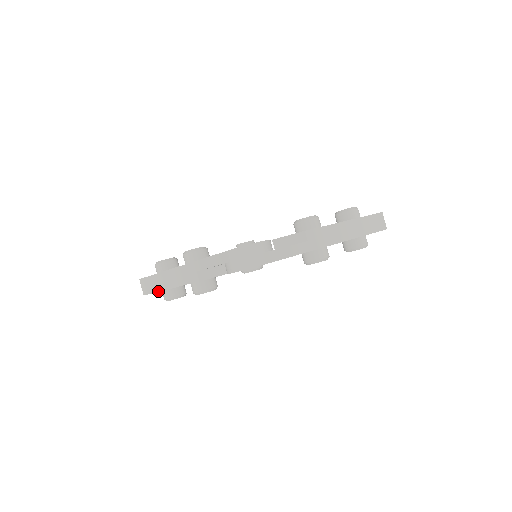
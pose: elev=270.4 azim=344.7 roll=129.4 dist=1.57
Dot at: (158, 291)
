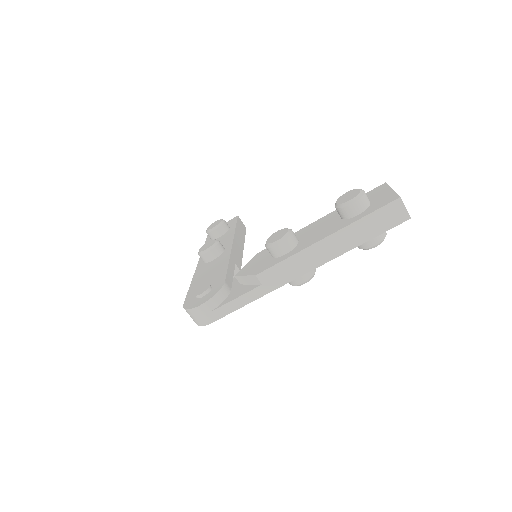
Dot at: occluded
